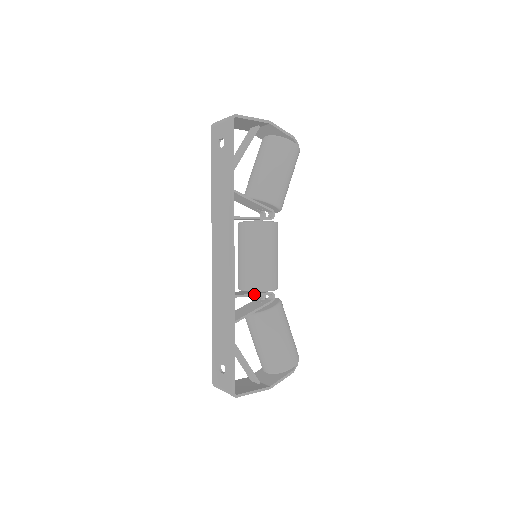
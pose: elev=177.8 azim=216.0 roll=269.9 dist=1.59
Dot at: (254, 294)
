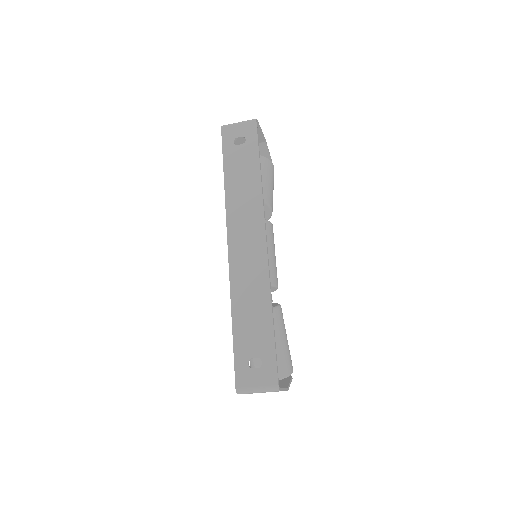
Dot at: occluded
